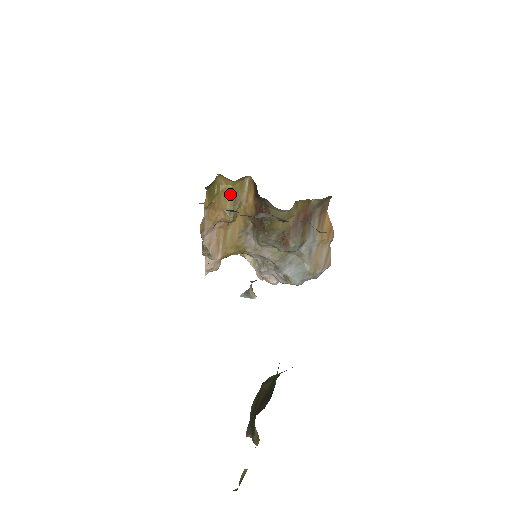
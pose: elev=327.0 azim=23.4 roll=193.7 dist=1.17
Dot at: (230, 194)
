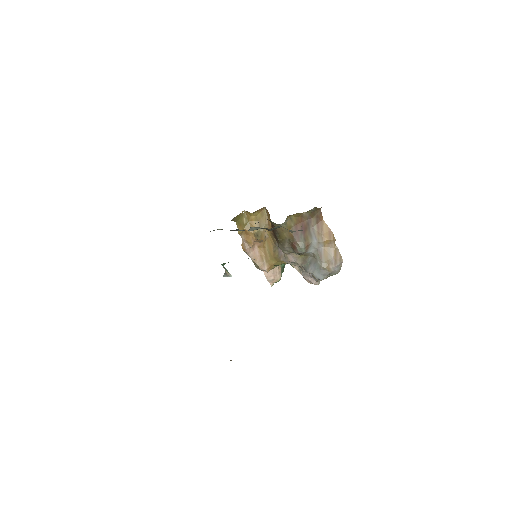
Dot at: (256, 222)
